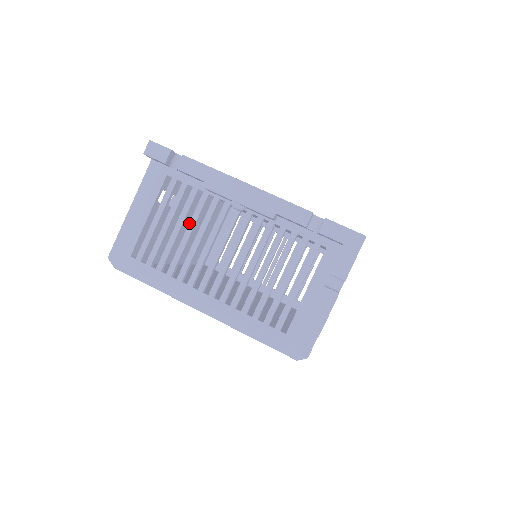
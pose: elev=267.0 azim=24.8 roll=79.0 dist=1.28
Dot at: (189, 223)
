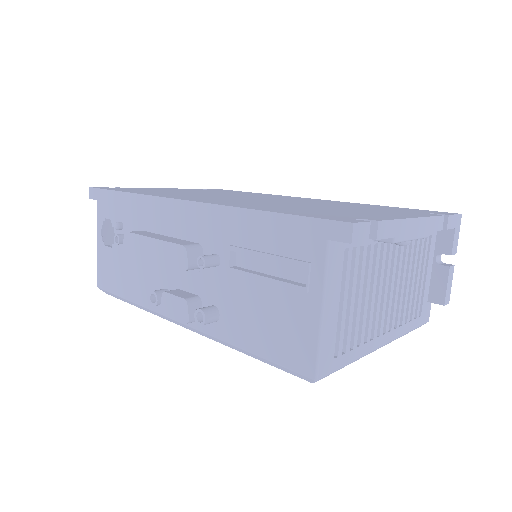
Dot at: (367, 284)
